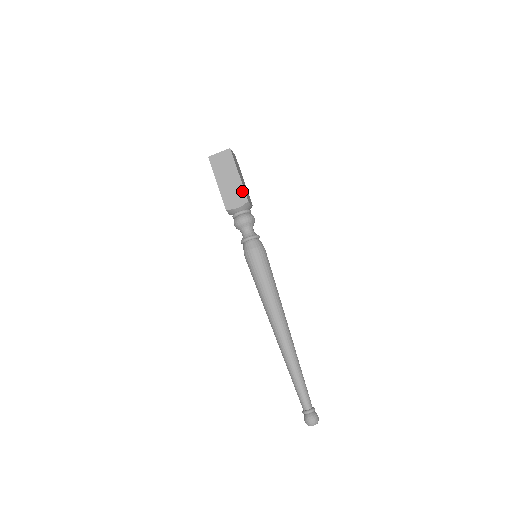
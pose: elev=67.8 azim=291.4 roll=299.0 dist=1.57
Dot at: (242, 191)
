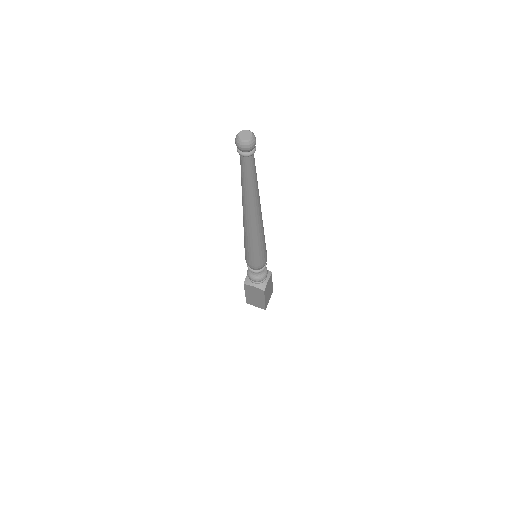
Dot at: occluded
